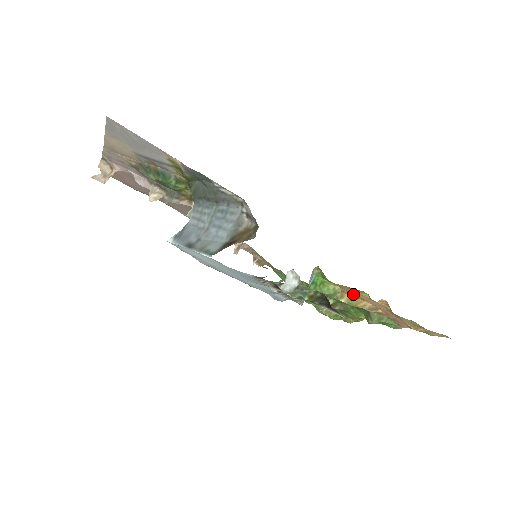
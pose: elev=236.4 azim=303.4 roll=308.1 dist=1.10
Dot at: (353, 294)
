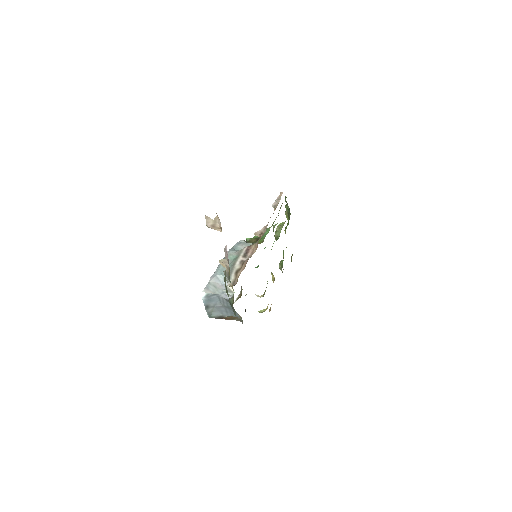
Dot at: occluded
